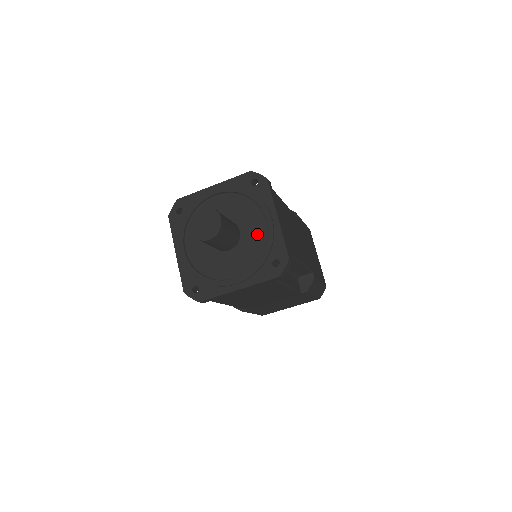
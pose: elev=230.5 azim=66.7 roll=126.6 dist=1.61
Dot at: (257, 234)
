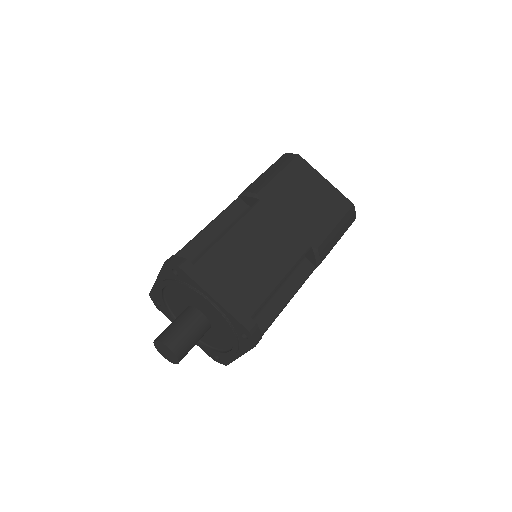
Dot at: (214, 314)
